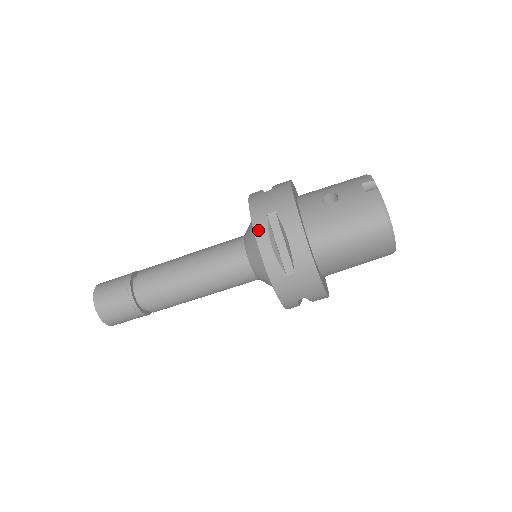
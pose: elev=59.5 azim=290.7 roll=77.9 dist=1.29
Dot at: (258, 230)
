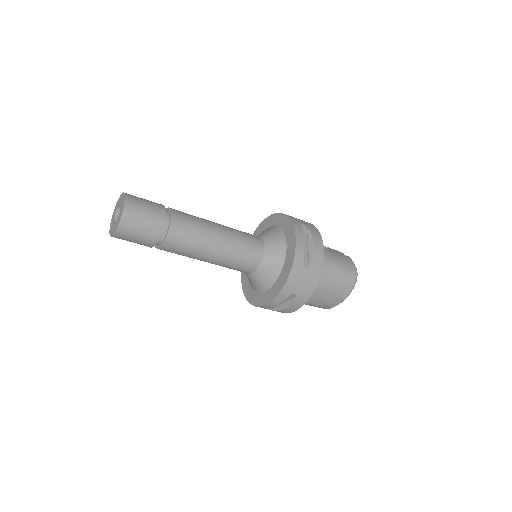
Dot at: (297, 228)
